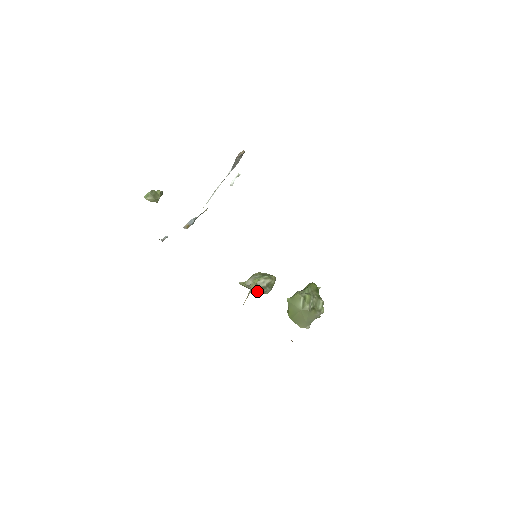
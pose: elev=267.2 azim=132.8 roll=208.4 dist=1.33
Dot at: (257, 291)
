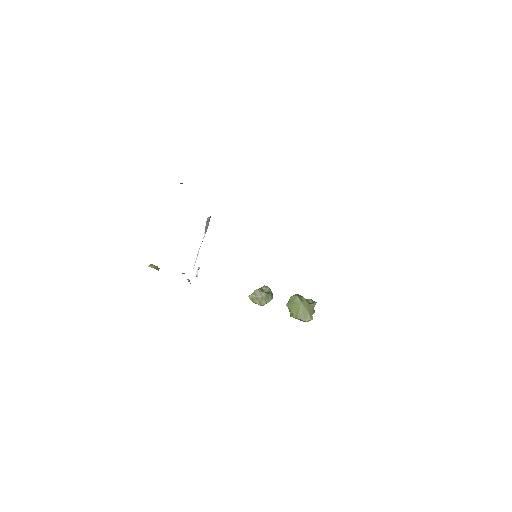
Dot at: (264, 298)
